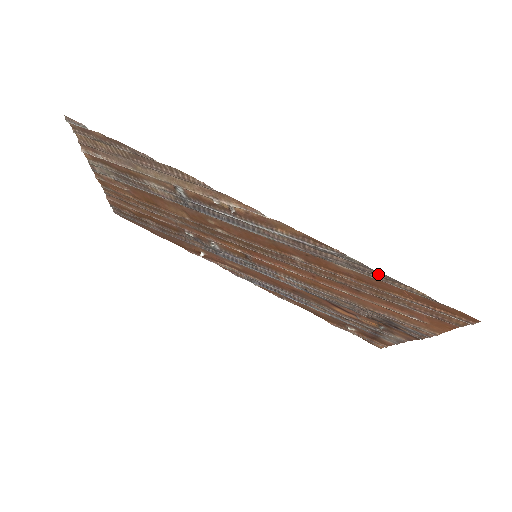
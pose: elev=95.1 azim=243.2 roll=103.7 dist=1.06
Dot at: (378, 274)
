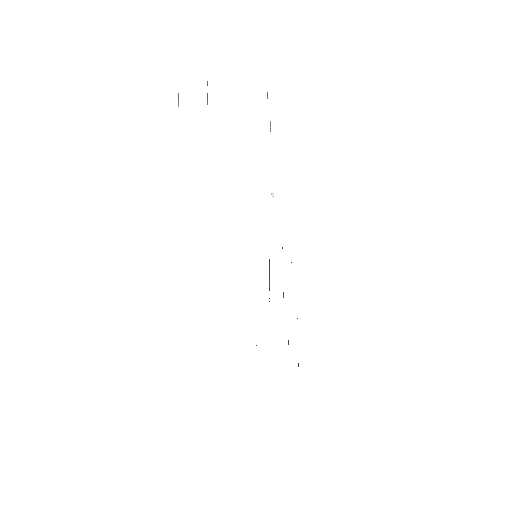
Dot at: occluded
